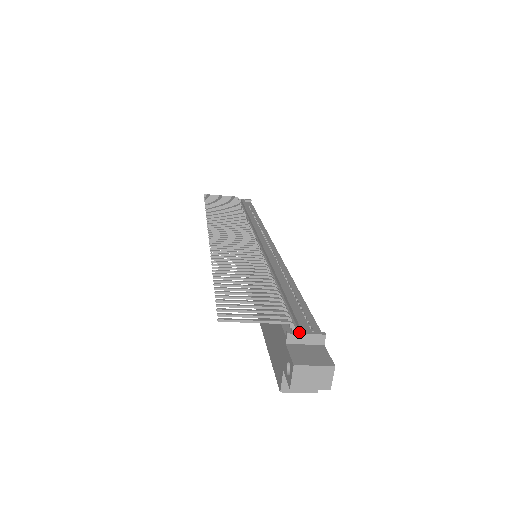
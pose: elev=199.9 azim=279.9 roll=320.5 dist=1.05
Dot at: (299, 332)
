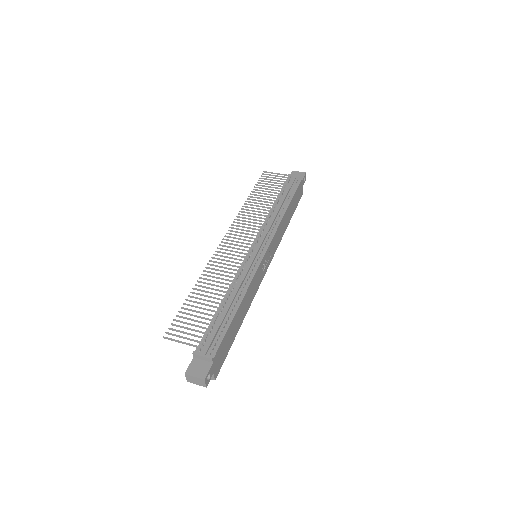
Dot at: (199, 354)
